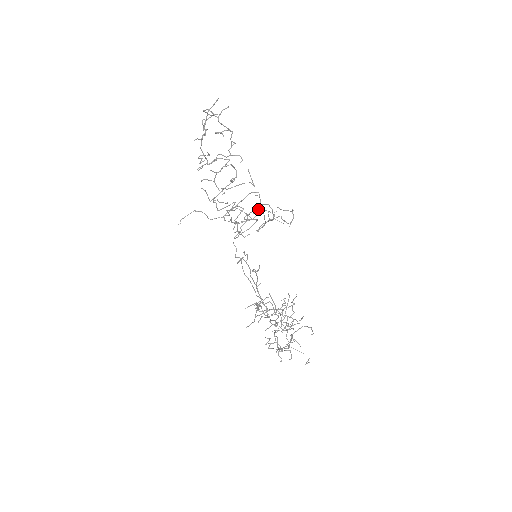
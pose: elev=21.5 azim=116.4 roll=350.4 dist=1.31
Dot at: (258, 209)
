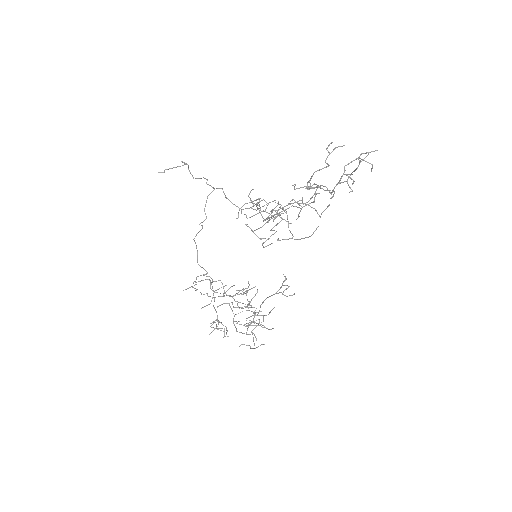
Dot at: occluded
